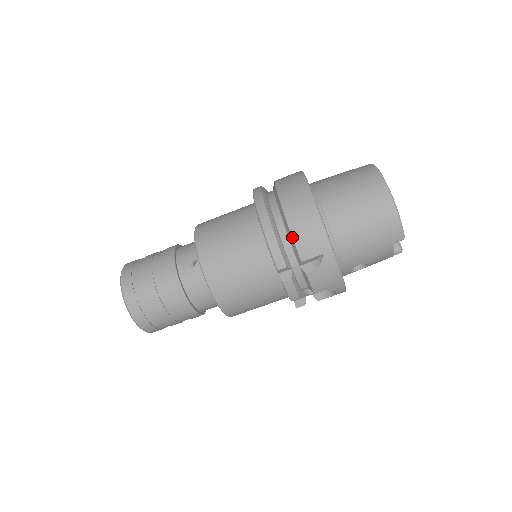
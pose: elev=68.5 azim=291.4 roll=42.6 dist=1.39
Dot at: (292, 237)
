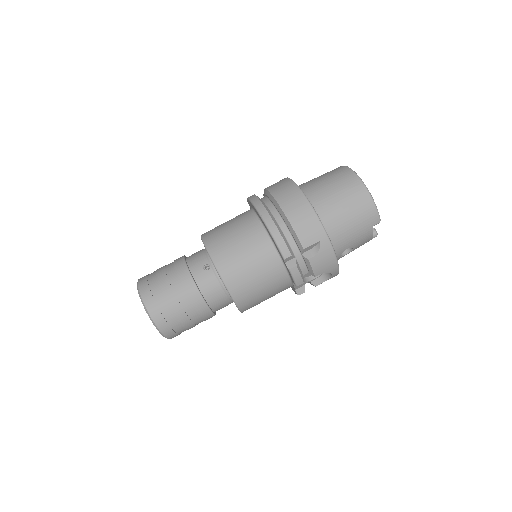
Dot at: (293, 229)
